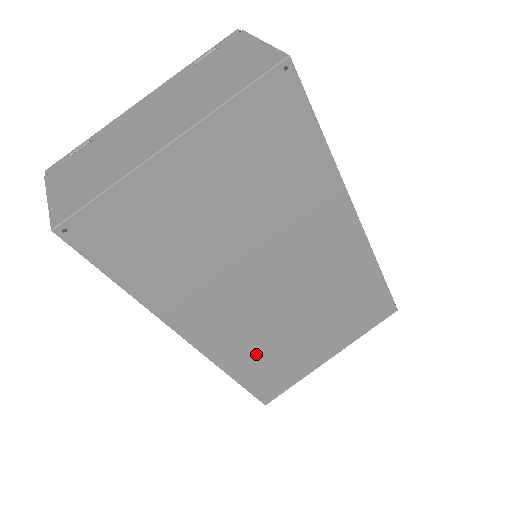
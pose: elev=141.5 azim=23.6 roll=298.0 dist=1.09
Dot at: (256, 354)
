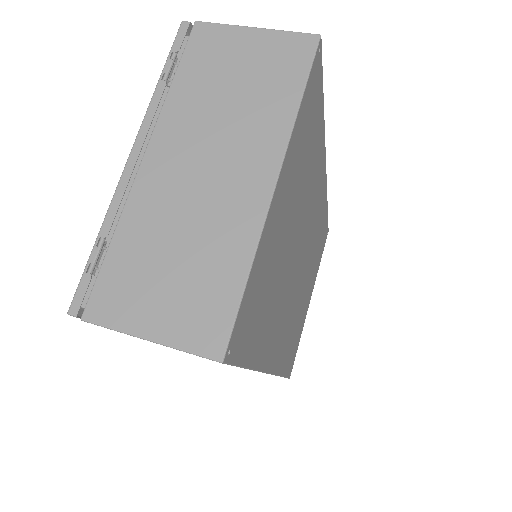
Dot at: (290, 341)
